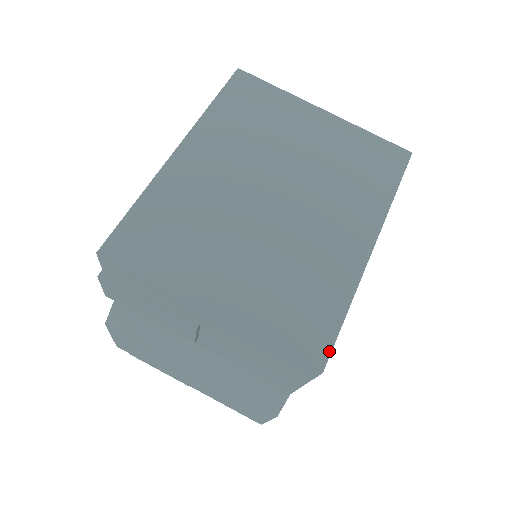
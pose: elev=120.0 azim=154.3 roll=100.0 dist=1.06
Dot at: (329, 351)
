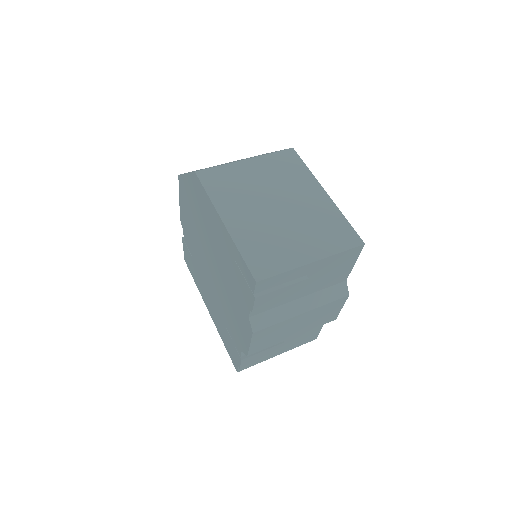
Dot at: (358, 236)
